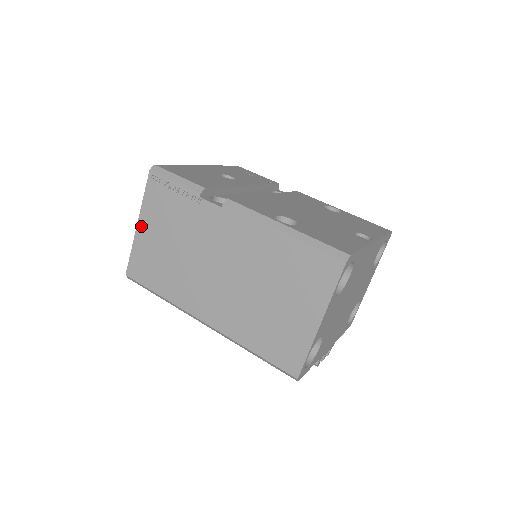
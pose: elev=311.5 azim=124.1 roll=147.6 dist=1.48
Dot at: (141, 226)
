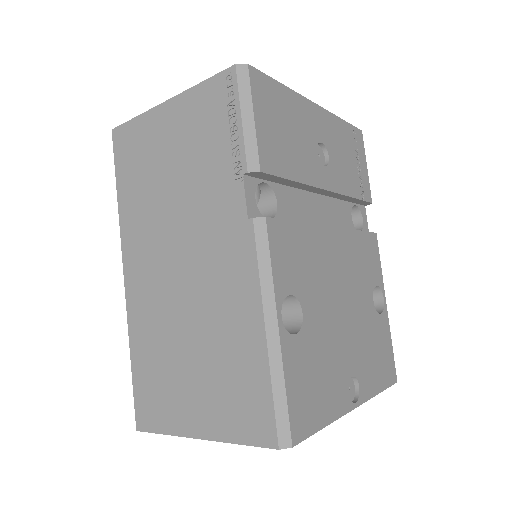
Dot at: (167, 108)
